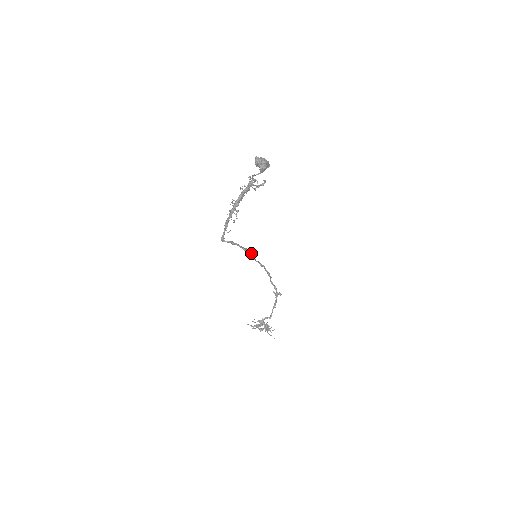
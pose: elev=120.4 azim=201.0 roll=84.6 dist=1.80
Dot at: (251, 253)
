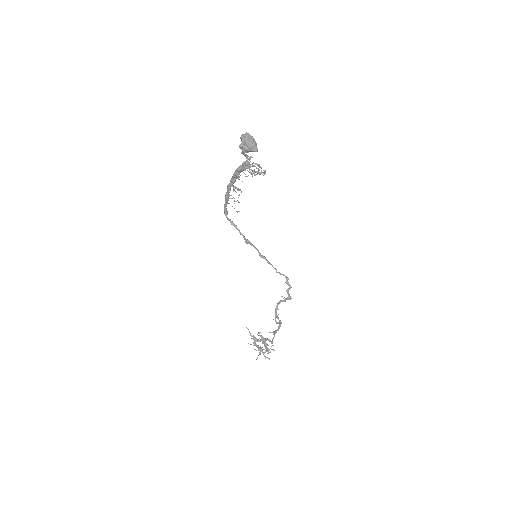
Dot at: (259, 252)
